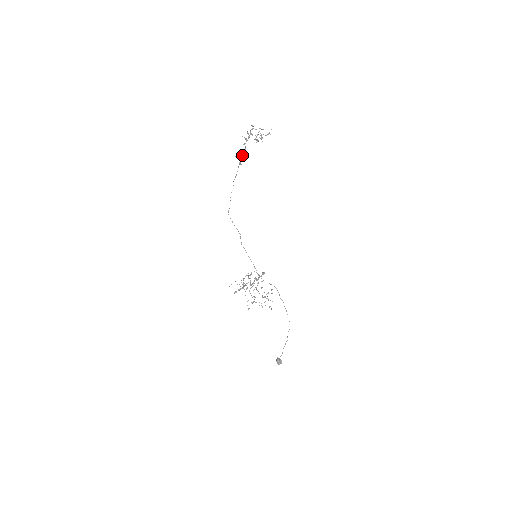
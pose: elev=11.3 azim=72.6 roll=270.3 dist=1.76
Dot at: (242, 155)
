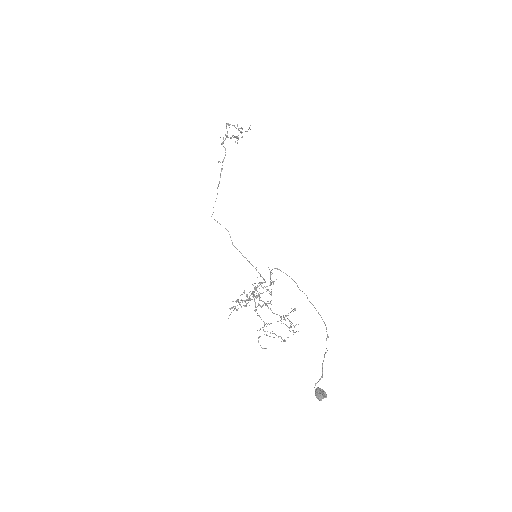
Dot at: (223, 160)
